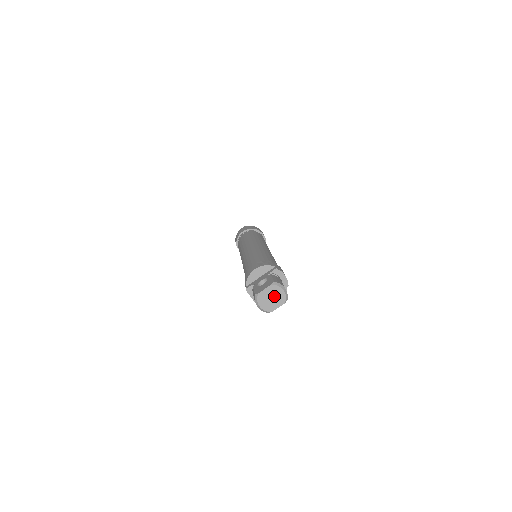
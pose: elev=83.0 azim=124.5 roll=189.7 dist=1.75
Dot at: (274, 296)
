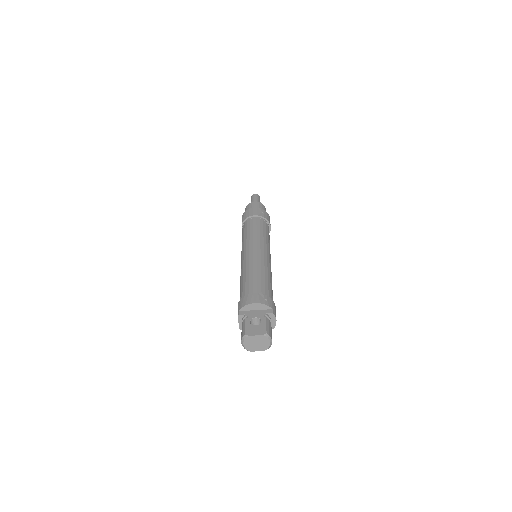
Dot at: (260, 343)
